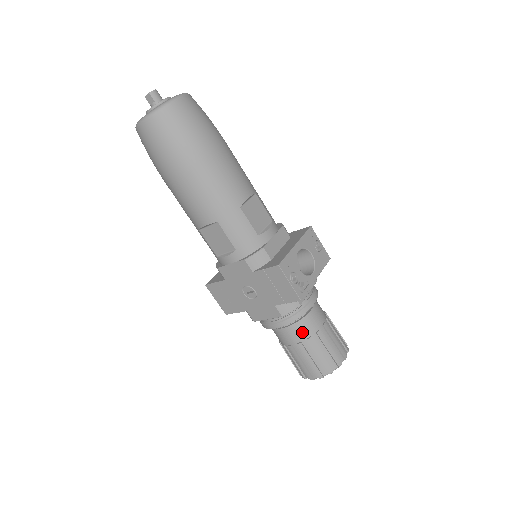
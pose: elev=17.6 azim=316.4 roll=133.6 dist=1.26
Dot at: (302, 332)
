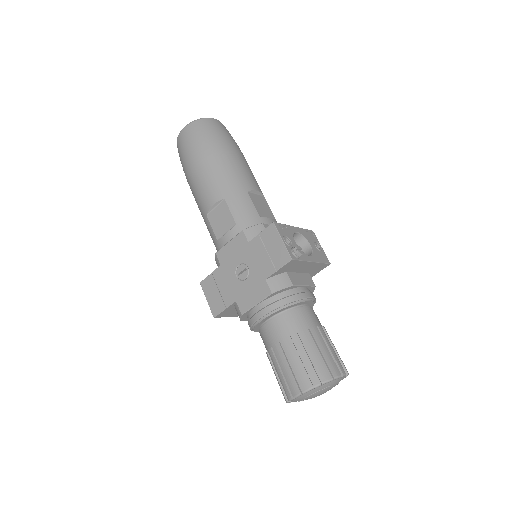
Dot at: (293, 324)
